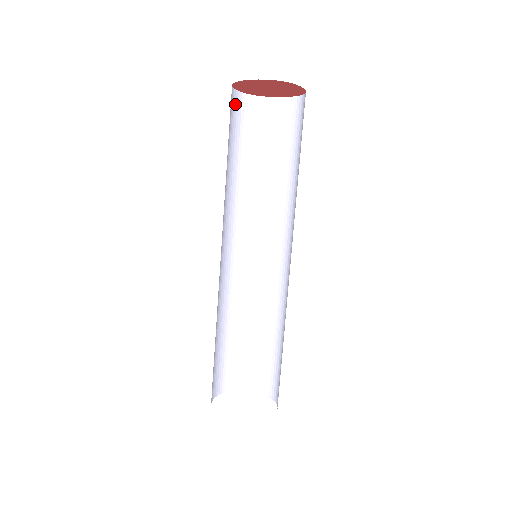
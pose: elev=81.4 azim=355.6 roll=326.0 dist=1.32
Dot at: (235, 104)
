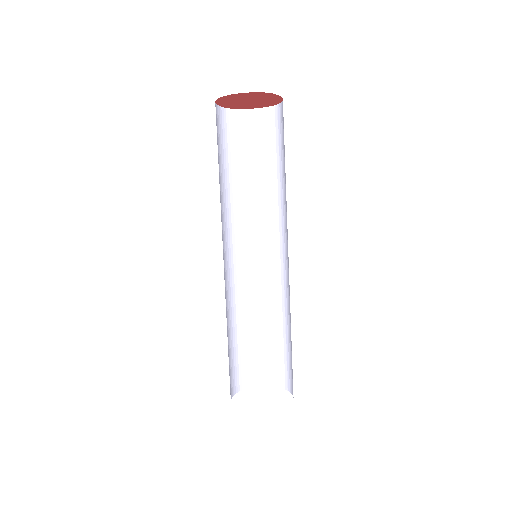
Dot at: (217, 118)
